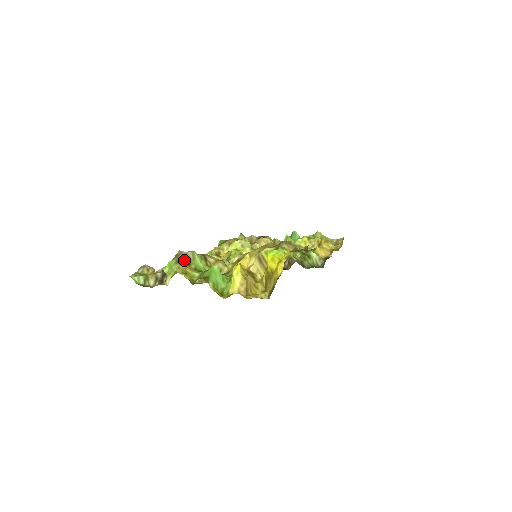
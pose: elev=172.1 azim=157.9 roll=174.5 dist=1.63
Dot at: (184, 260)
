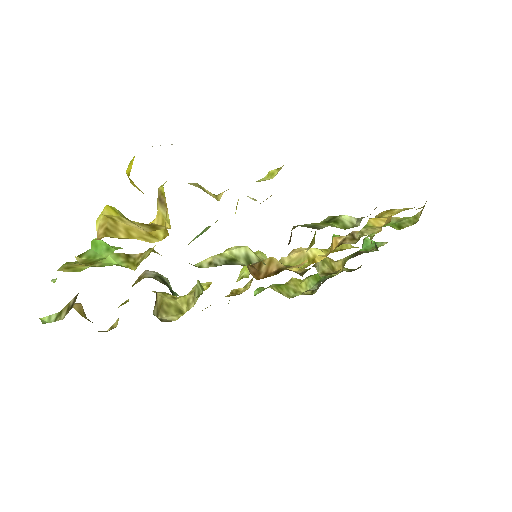
Dot at: occluded
